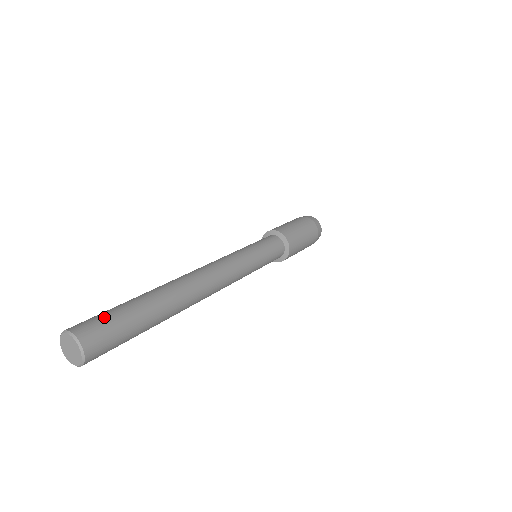
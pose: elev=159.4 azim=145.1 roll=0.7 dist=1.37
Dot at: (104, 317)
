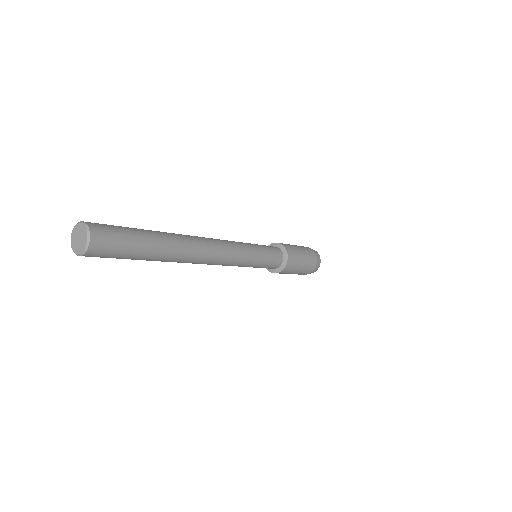
Dot at: occluded
